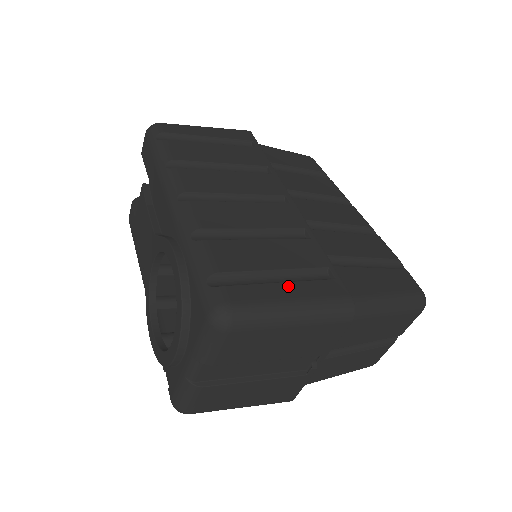
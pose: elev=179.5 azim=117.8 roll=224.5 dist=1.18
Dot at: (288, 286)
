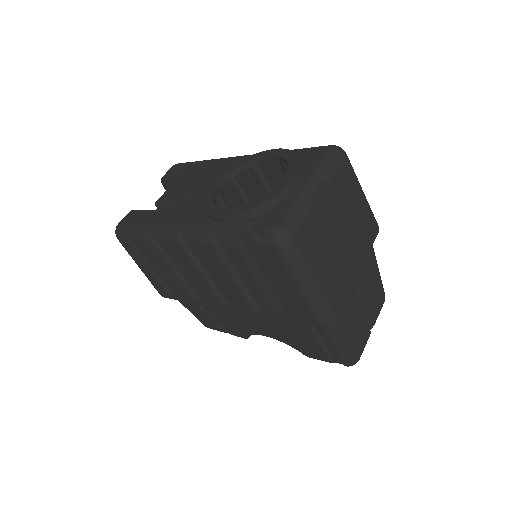
Dot at: occluded
